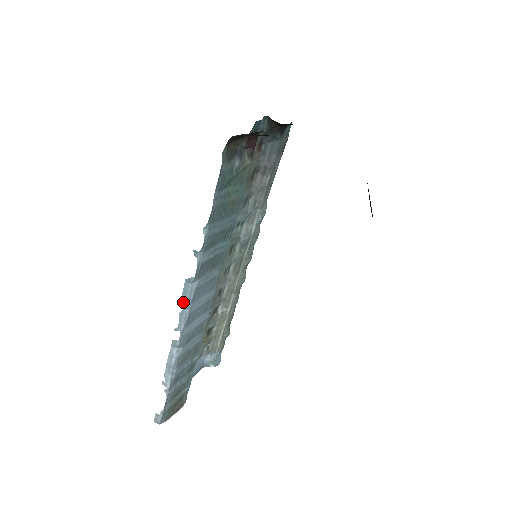
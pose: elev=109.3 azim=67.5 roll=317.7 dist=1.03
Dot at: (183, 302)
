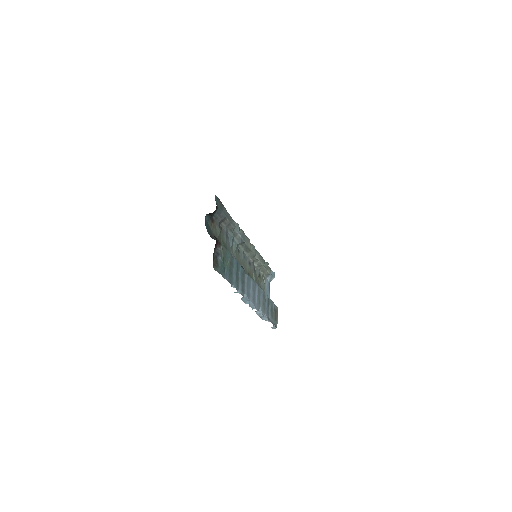
Dot at: (246, 303)
